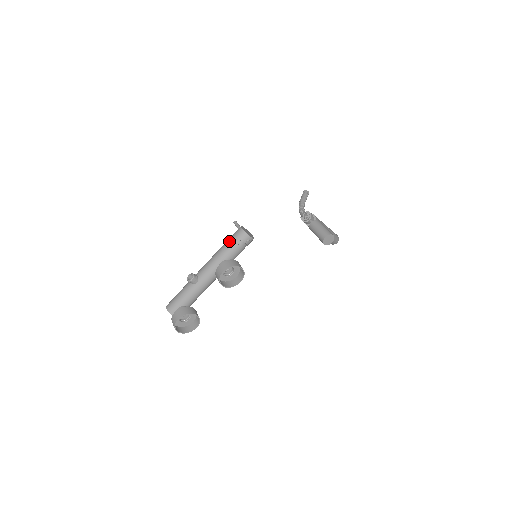
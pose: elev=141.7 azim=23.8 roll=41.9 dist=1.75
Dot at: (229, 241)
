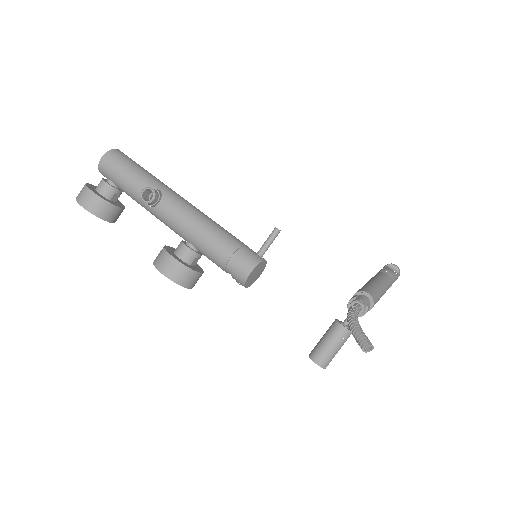
Dot at: (224, 252)
